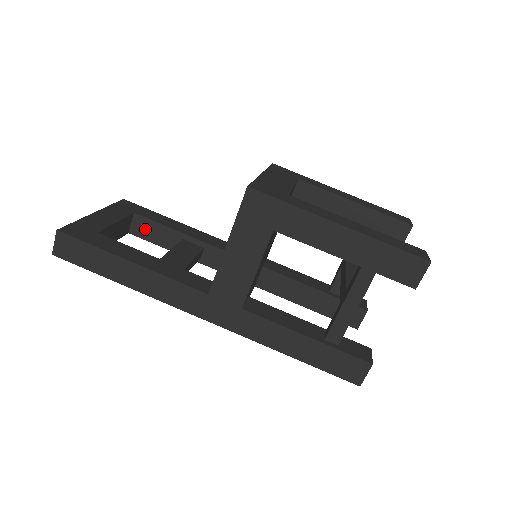
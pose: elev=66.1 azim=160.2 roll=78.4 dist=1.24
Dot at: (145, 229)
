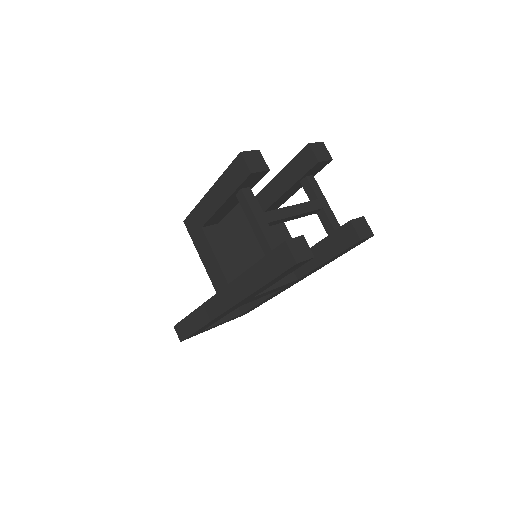
Dot at: occluded
